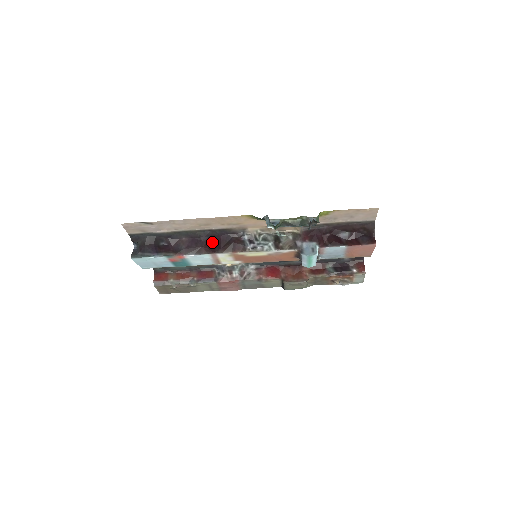
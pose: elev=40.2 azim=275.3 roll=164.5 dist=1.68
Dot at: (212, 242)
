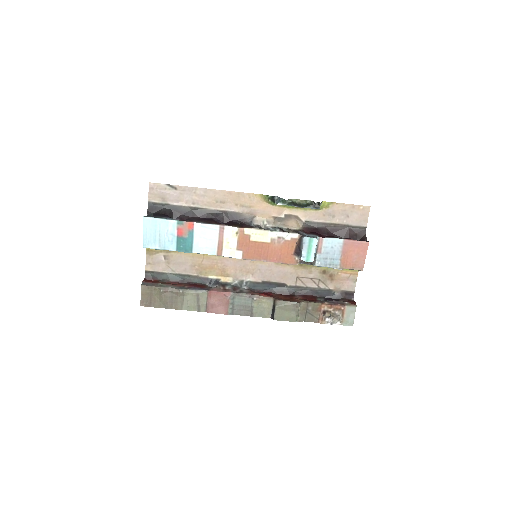
Dot at: occluded
